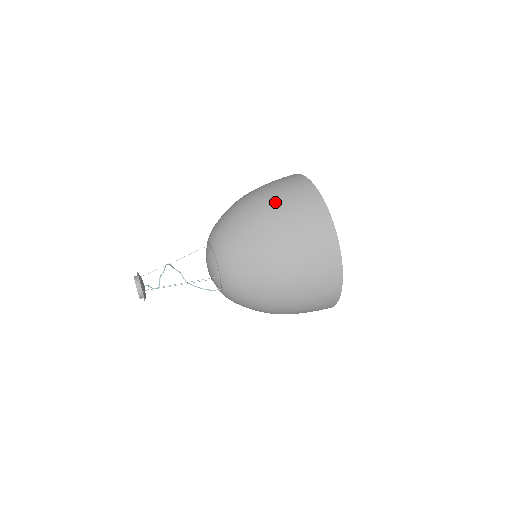
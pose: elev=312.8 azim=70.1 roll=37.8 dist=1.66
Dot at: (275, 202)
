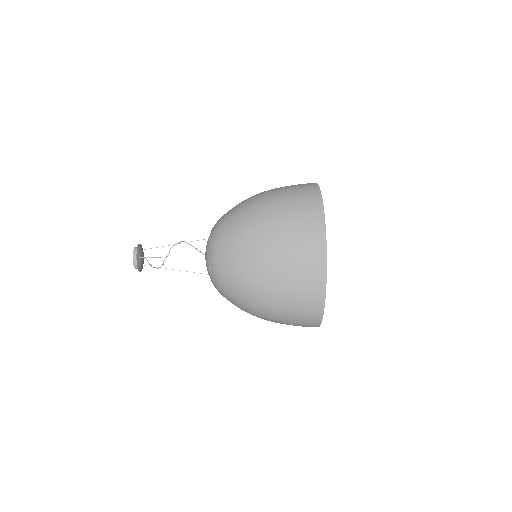
Dot at: (277, 314)
